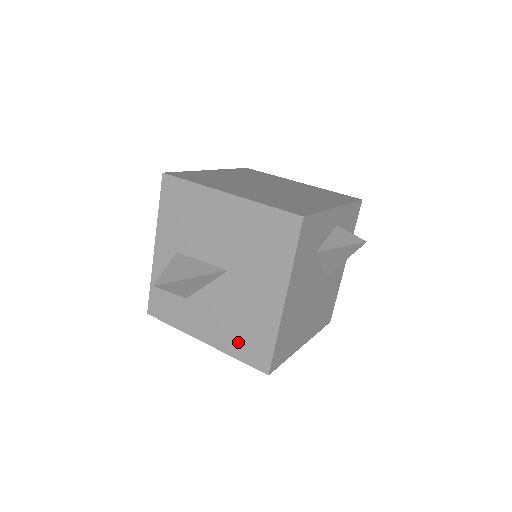
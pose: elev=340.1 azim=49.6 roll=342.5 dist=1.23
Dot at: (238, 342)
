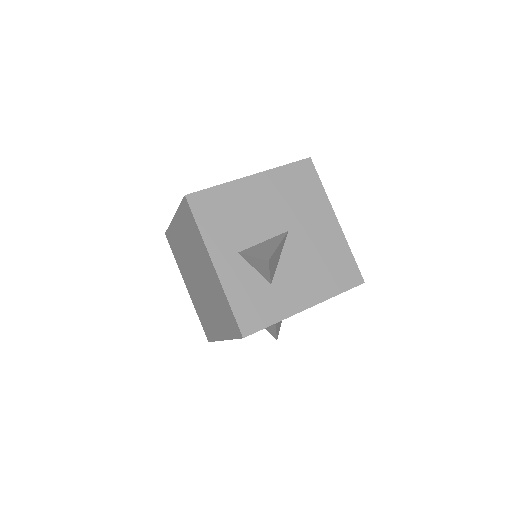
Dot at: (331, 279)
